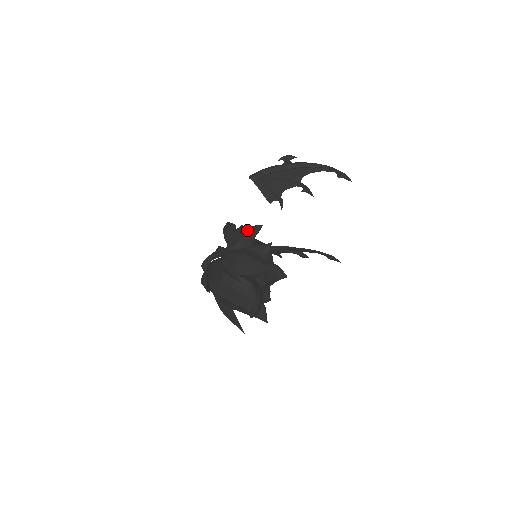
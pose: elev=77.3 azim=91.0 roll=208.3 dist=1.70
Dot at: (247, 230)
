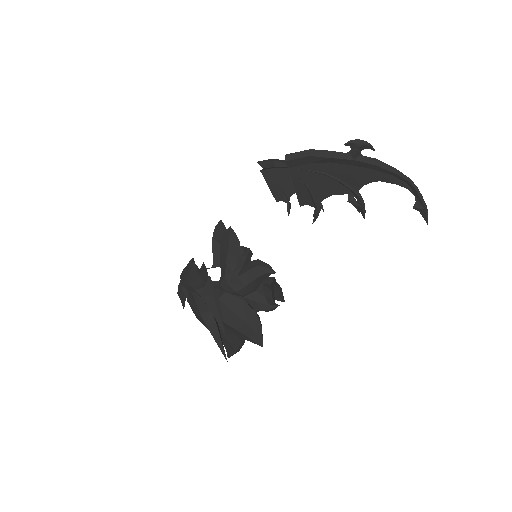
Dot at: (253, 279)
